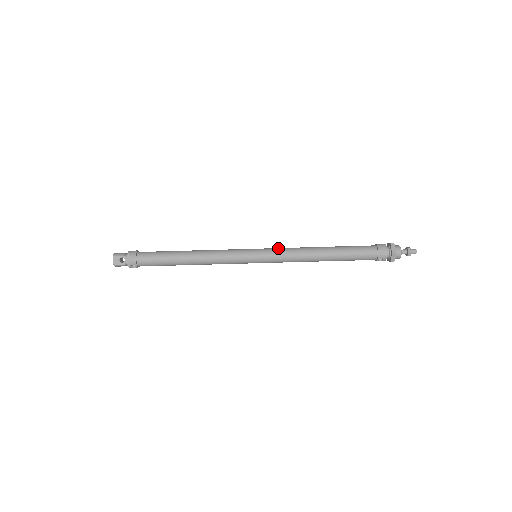
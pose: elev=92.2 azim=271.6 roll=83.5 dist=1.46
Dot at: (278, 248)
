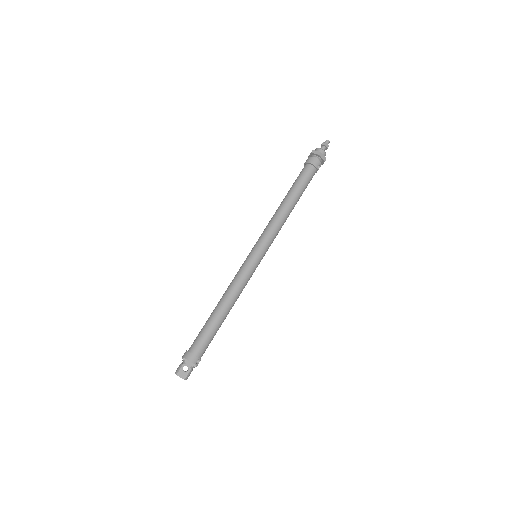
Dot at: (261, 235)
